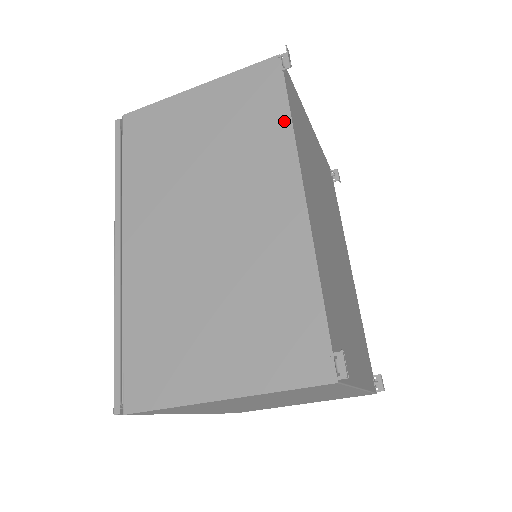
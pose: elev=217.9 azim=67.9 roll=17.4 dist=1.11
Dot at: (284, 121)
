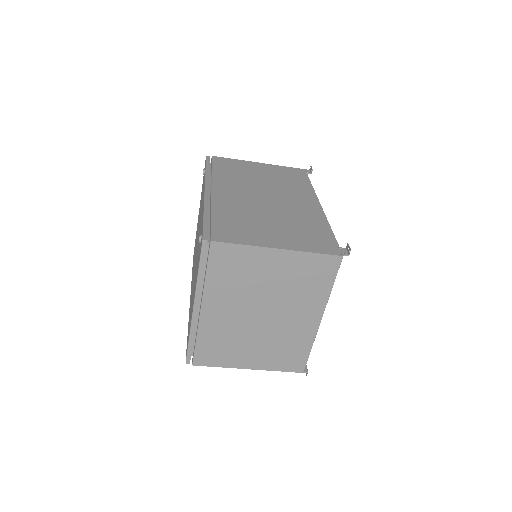
Dot at: (309, 185)
